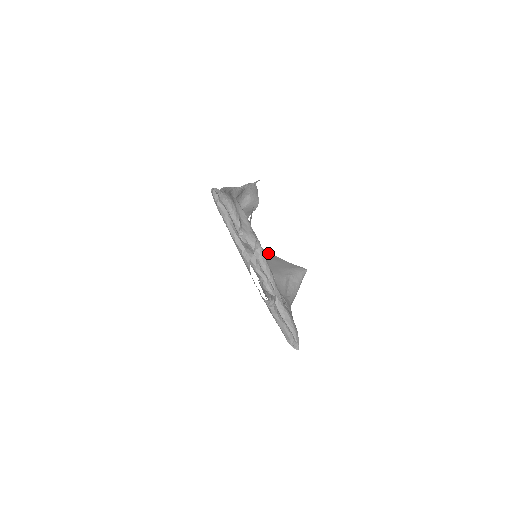
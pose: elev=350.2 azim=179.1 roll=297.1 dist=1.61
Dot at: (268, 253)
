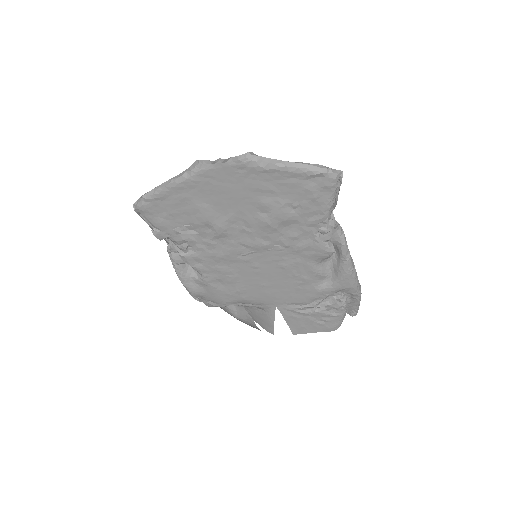
Dot at: occluded
